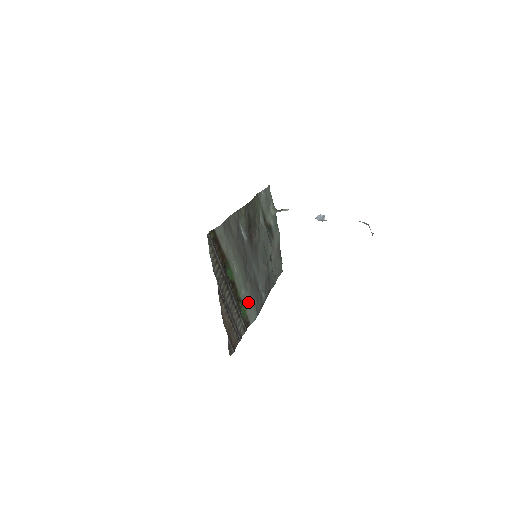
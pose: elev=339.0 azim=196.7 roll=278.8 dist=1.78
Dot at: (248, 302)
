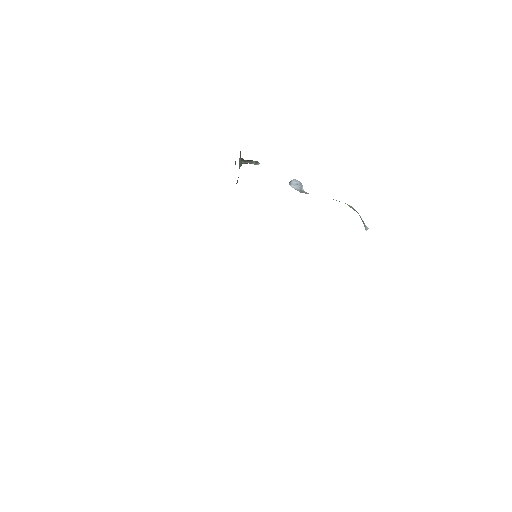
Dot at: occluded
